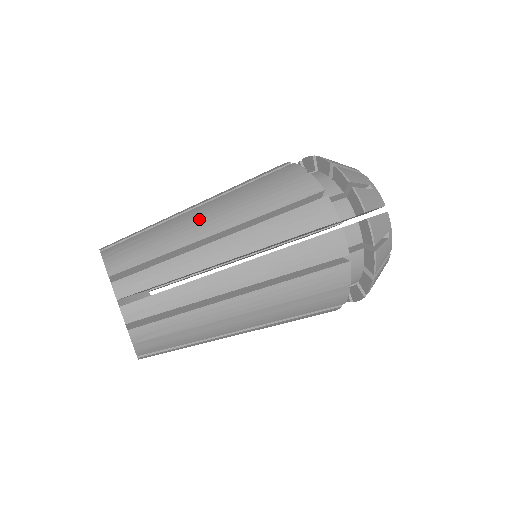
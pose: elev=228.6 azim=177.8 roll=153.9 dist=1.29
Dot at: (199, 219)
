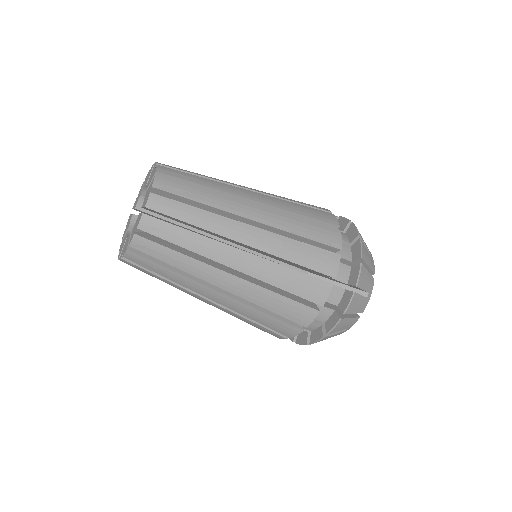
Dot at: occluded
